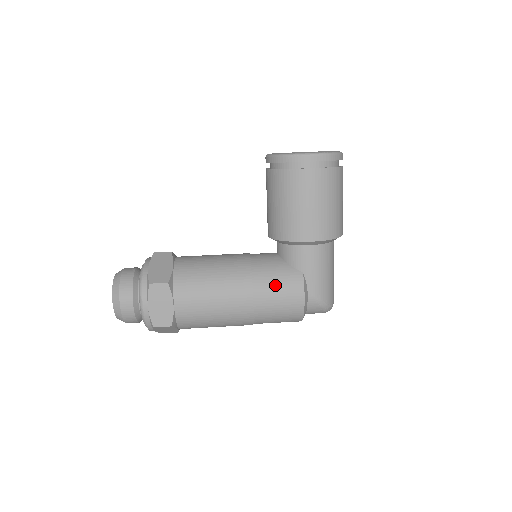
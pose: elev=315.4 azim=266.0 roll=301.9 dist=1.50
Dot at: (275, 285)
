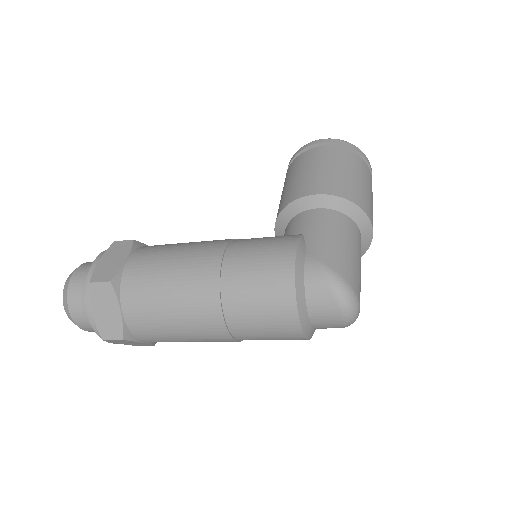
Dot at: (259, 241)
